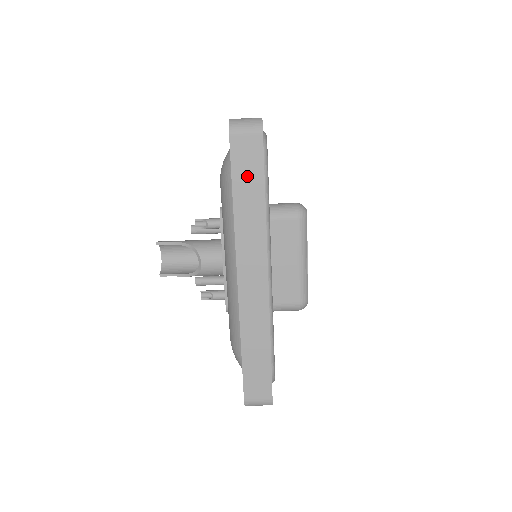
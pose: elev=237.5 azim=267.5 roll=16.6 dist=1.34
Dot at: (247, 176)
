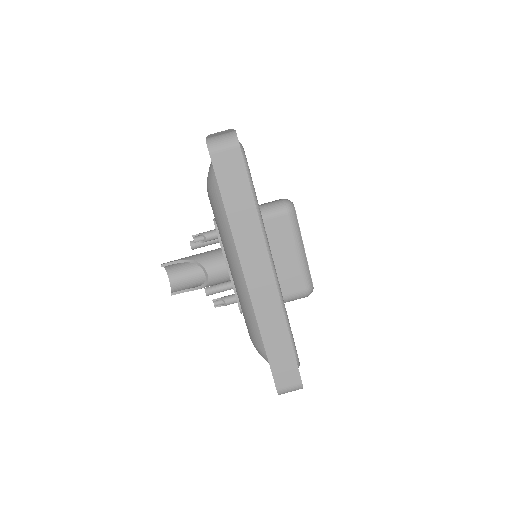
Dot at: (234, 187)
